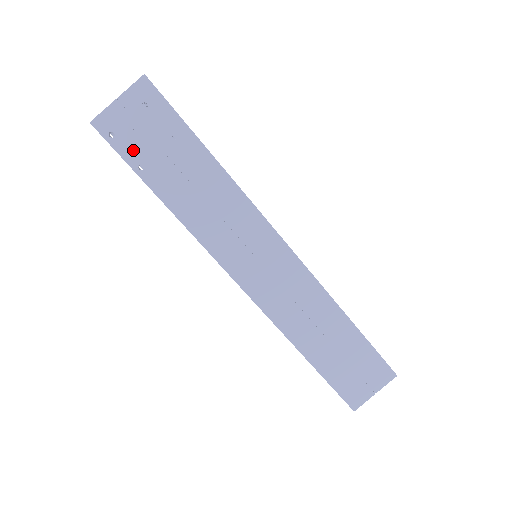
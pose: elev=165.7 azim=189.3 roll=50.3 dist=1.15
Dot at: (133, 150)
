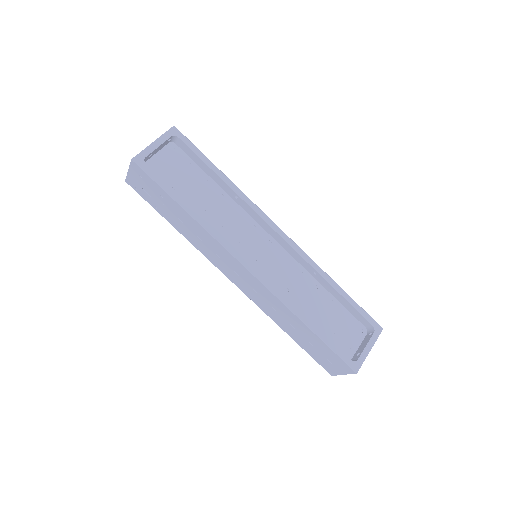
Dot at: (148, 198)
